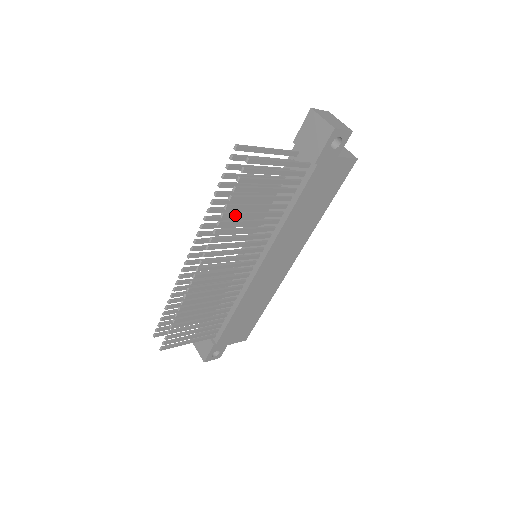
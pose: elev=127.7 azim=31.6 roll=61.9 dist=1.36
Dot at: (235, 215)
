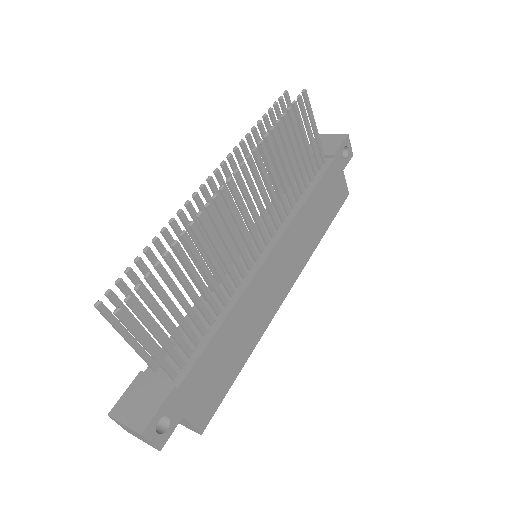
Dot at: (279, 143)
